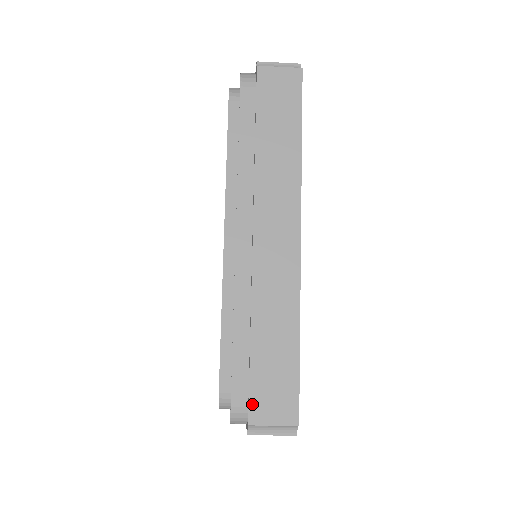
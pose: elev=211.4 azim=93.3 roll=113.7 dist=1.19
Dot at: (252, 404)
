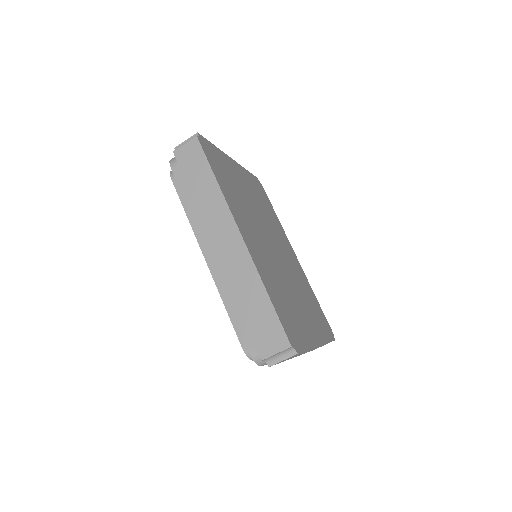
Dot at: (259, 347)
